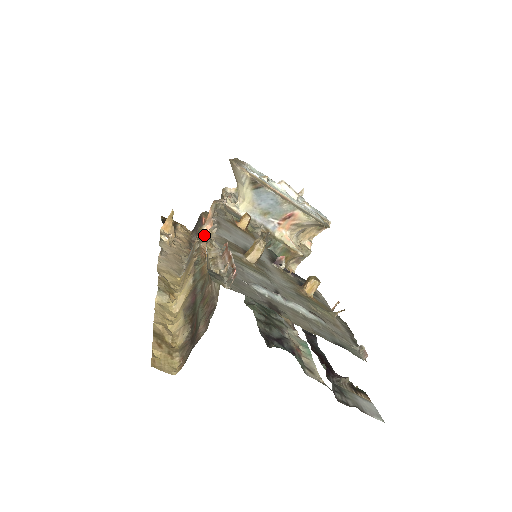
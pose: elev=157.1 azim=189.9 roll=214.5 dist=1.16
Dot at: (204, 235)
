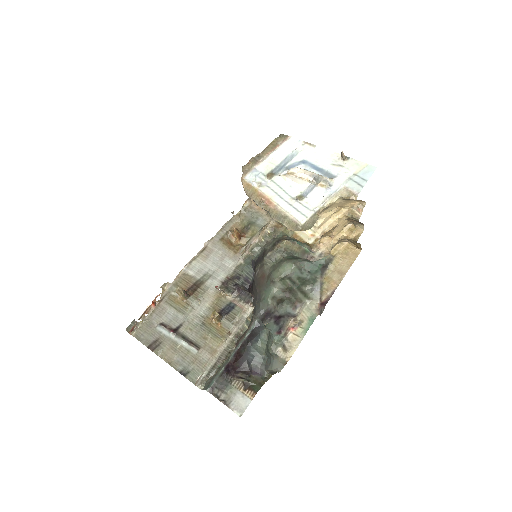
Dot at: occluded
